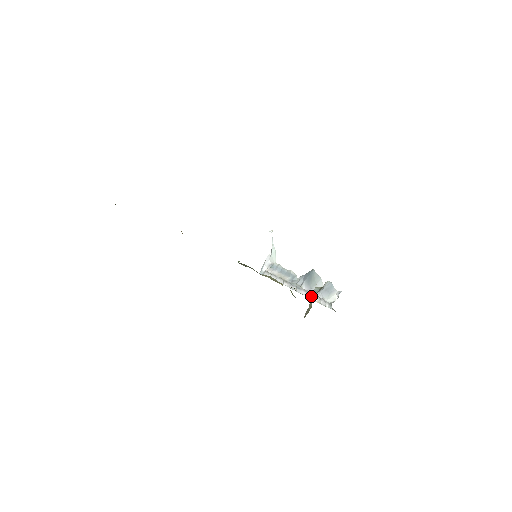
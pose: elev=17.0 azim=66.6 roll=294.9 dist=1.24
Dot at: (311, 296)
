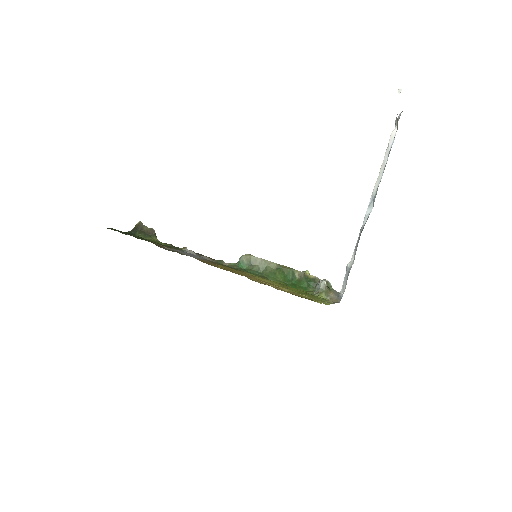
Dot at: occluded
